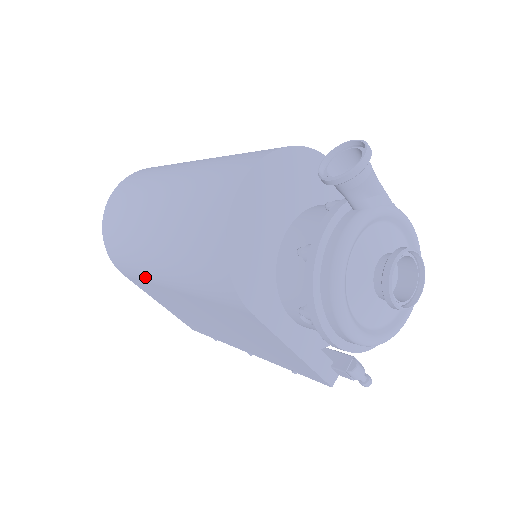
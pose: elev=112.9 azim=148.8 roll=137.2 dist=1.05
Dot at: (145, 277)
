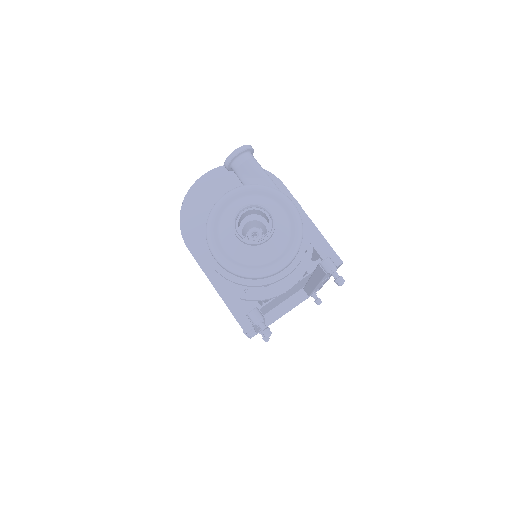
Dot at: occluded
